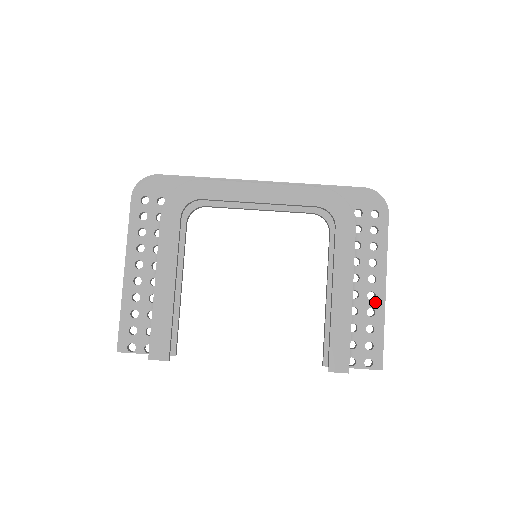
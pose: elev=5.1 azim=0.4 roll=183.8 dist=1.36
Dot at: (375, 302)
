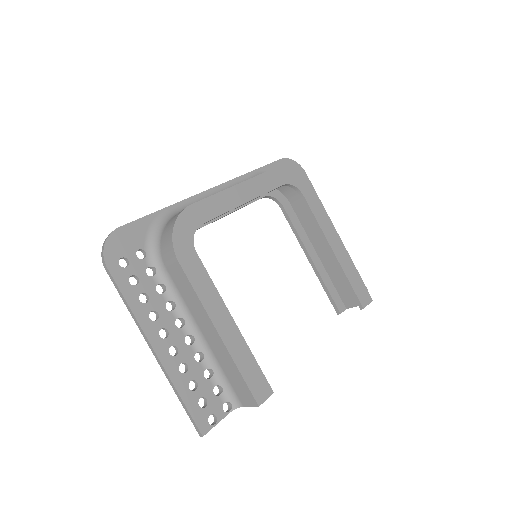
Dot at: occluded
